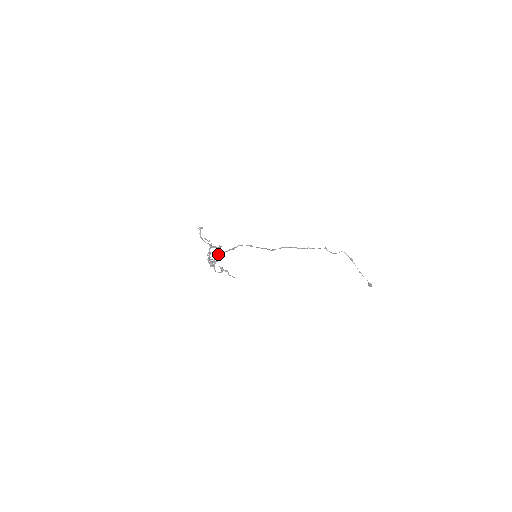
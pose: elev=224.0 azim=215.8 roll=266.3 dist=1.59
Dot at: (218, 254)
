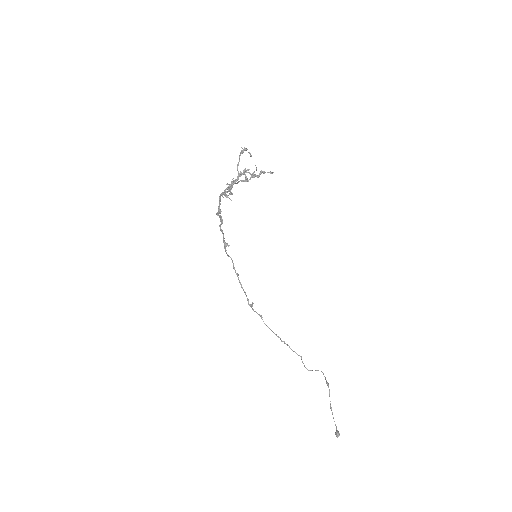
Dot at: occluded
